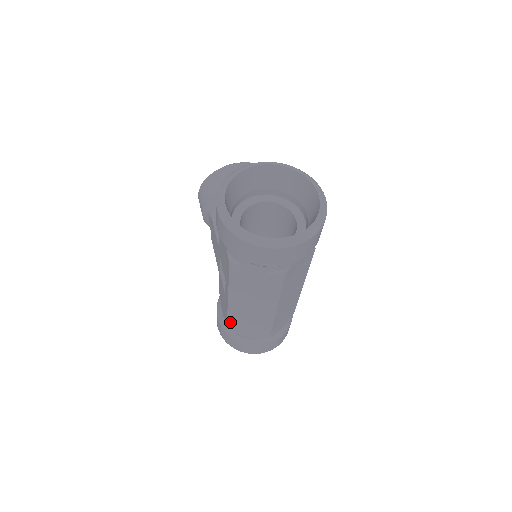
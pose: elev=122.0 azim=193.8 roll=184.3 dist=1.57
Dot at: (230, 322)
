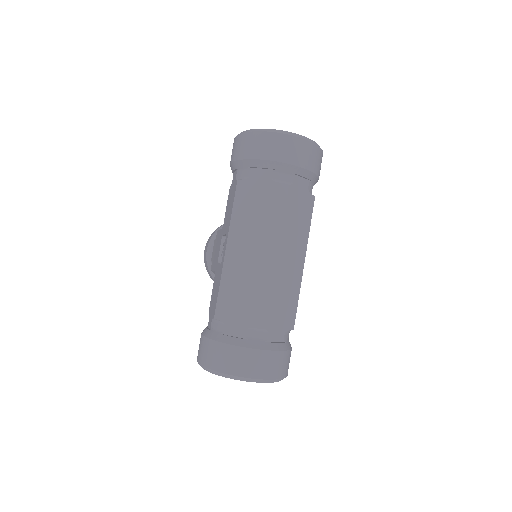
Dot at: (220, 305)
